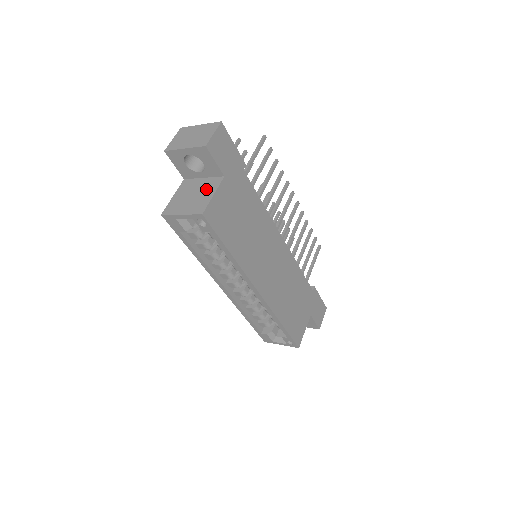
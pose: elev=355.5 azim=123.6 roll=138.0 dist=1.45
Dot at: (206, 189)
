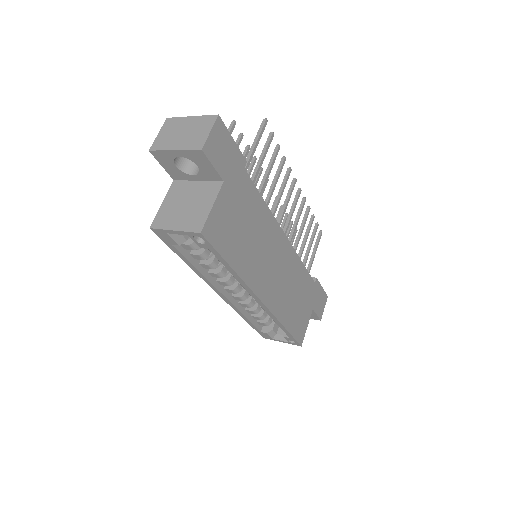
Dot at: (202, 197)
